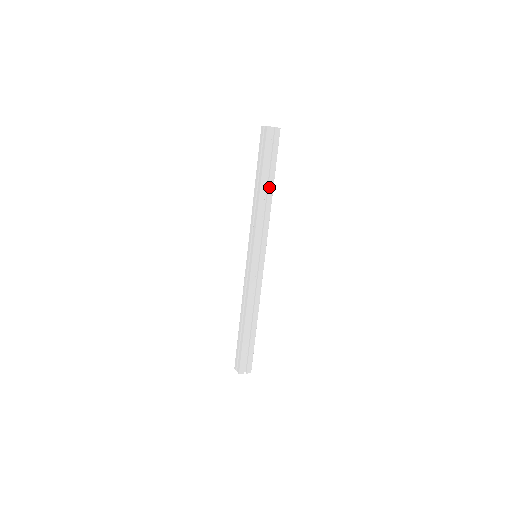
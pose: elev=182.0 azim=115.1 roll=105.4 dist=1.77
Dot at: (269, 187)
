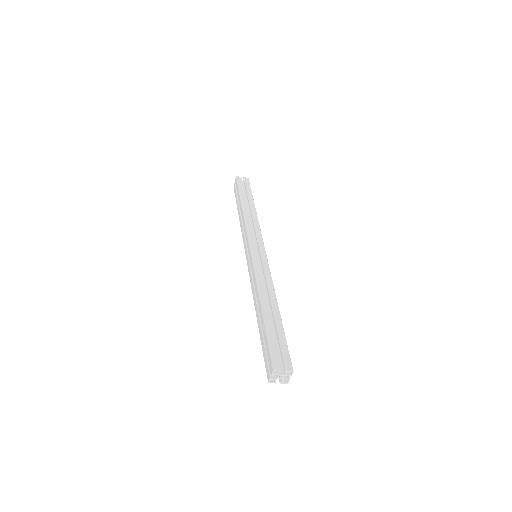
Dot at: (250, 206)
